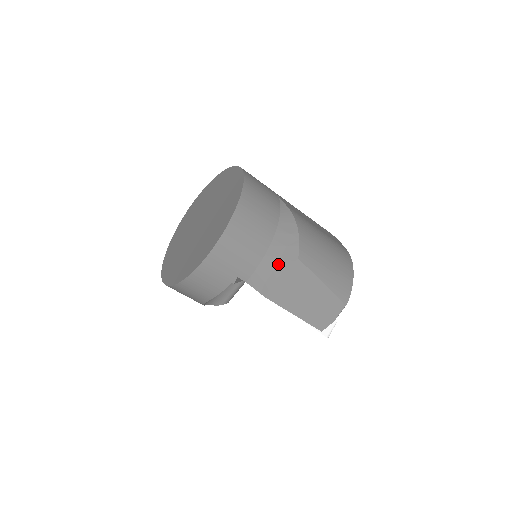
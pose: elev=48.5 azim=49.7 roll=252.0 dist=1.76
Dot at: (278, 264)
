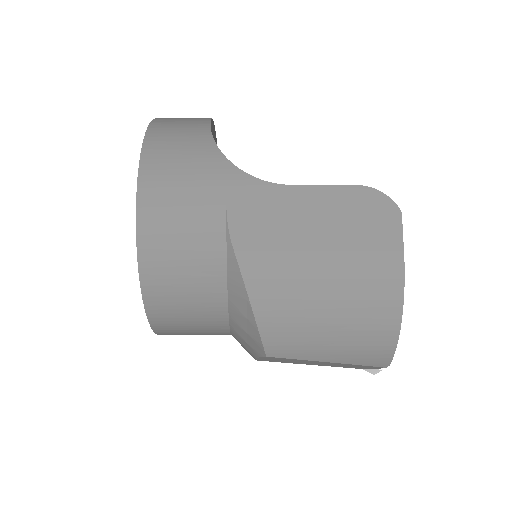
Dot at: (248, 347)
